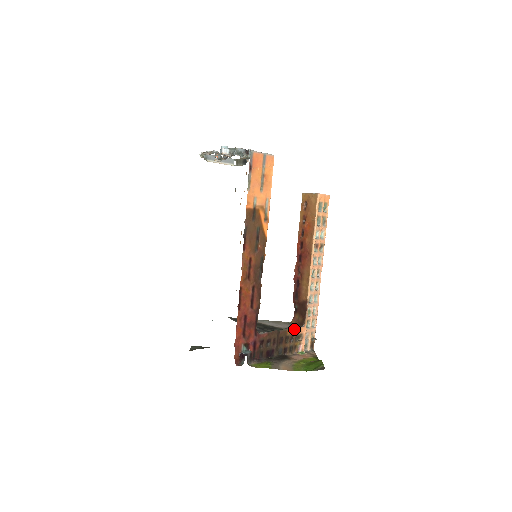
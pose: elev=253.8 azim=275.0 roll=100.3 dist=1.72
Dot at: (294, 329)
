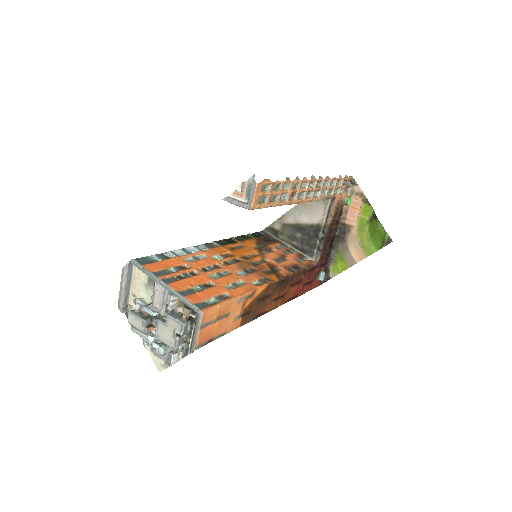
Dot at: (332, 214)
